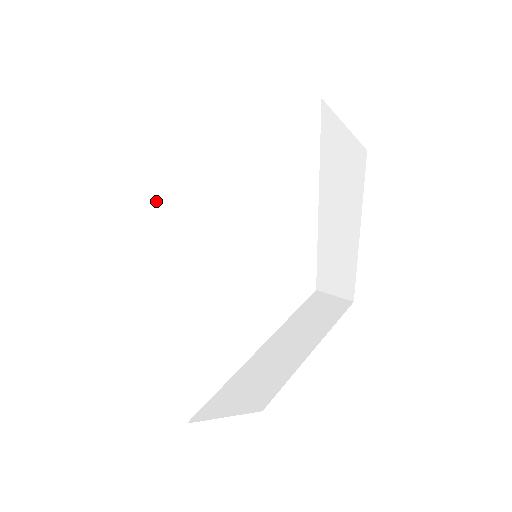
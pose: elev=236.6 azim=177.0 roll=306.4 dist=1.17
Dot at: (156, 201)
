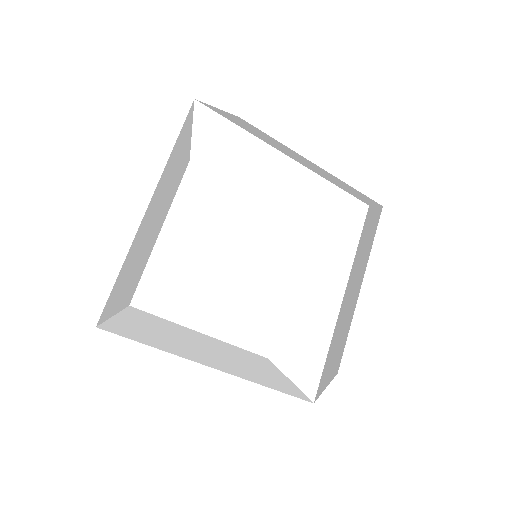
Dot at: (163, 283)
